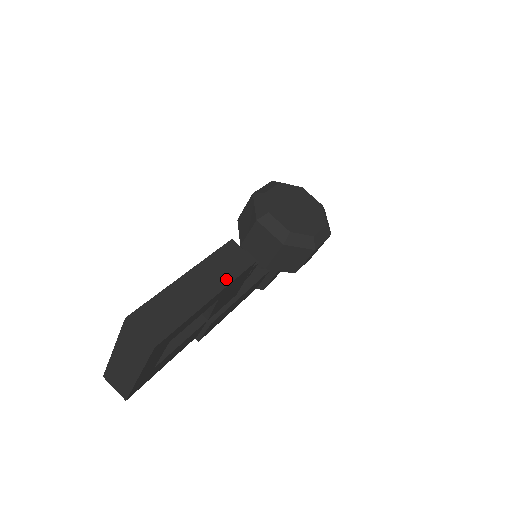
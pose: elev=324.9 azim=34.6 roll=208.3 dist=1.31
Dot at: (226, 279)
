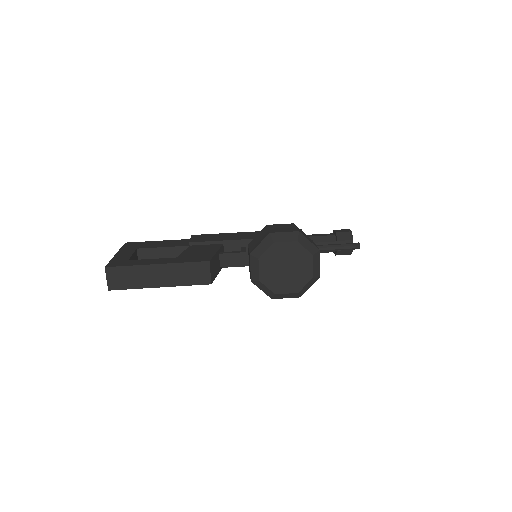
Dot at: (180, 282)
